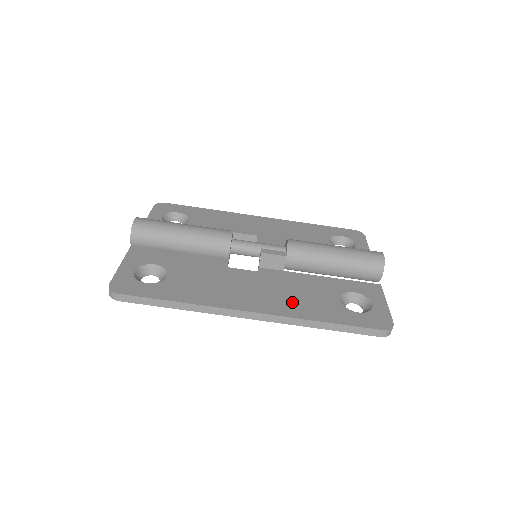
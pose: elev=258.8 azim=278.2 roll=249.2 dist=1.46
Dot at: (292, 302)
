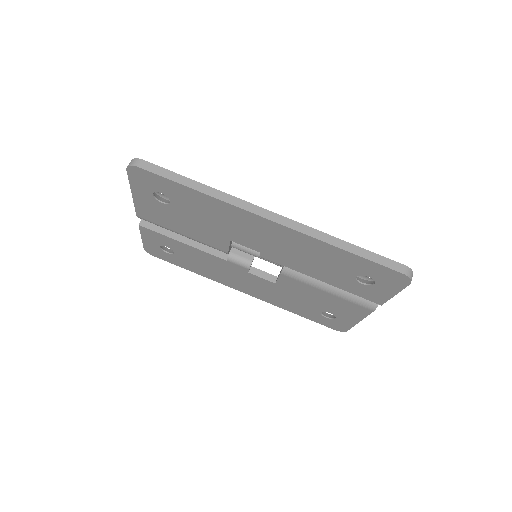
Dot at: occluded
